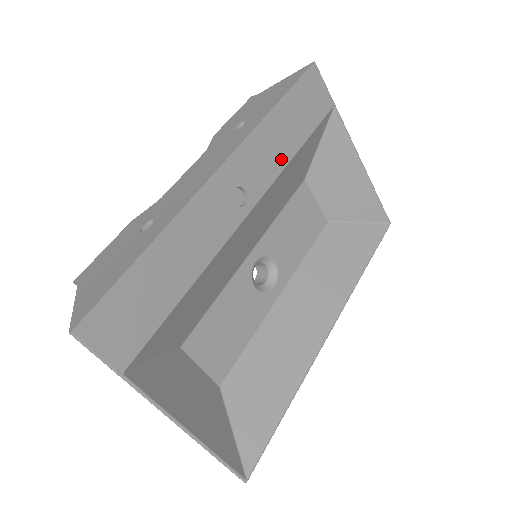
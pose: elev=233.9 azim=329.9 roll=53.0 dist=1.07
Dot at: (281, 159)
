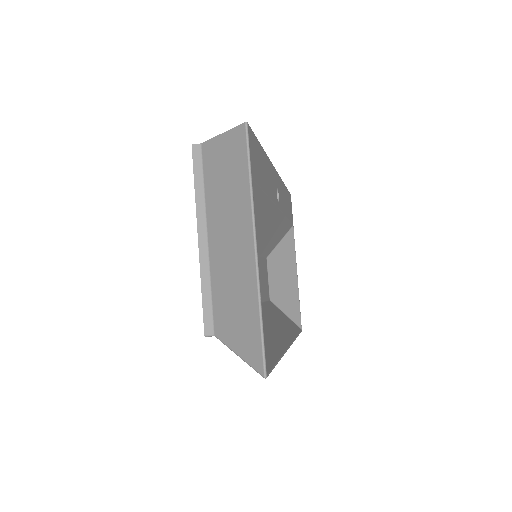
Dot at: occluded
